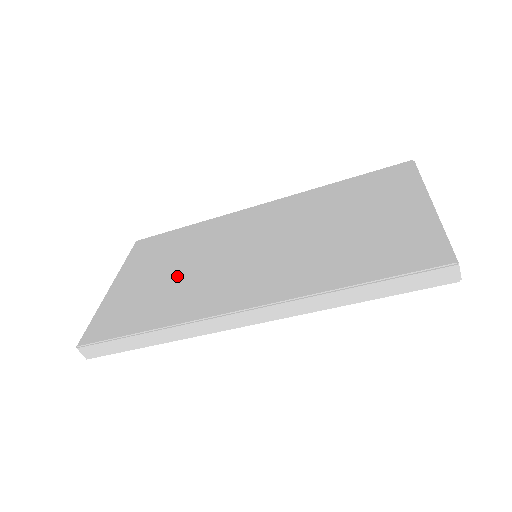
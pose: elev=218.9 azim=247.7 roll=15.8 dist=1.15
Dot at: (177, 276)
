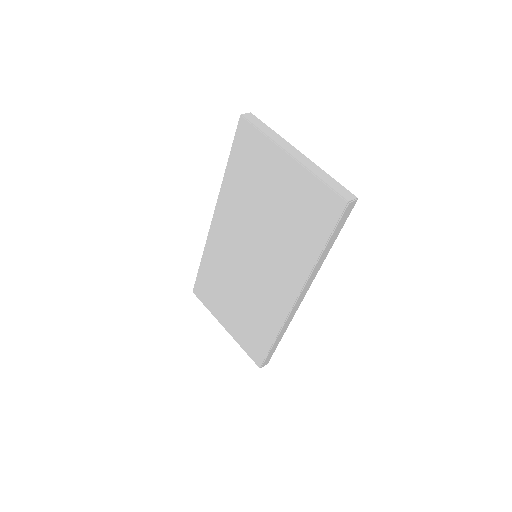
Dot at: (243, 302)
